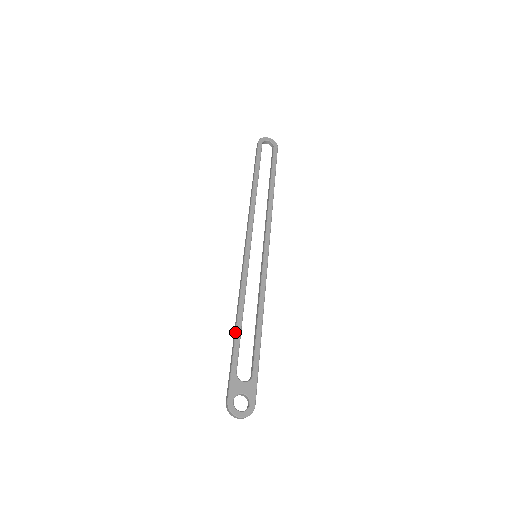
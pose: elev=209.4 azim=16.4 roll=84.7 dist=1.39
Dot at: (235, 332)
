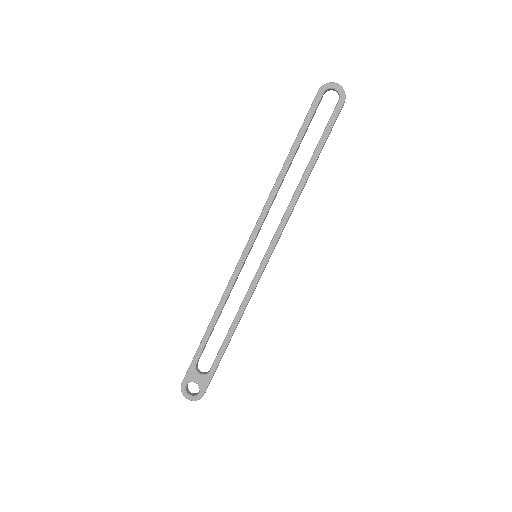
Dot at: (206, 330)
